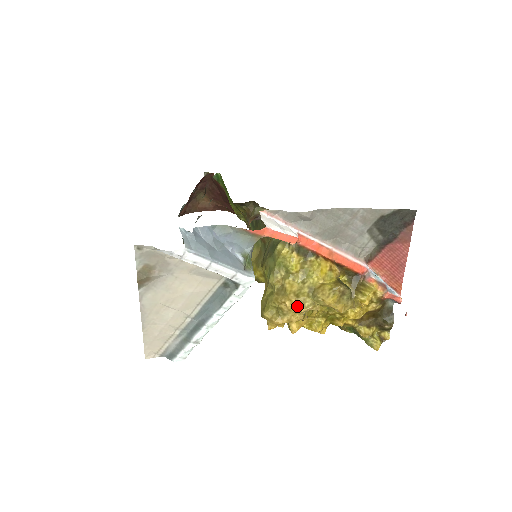
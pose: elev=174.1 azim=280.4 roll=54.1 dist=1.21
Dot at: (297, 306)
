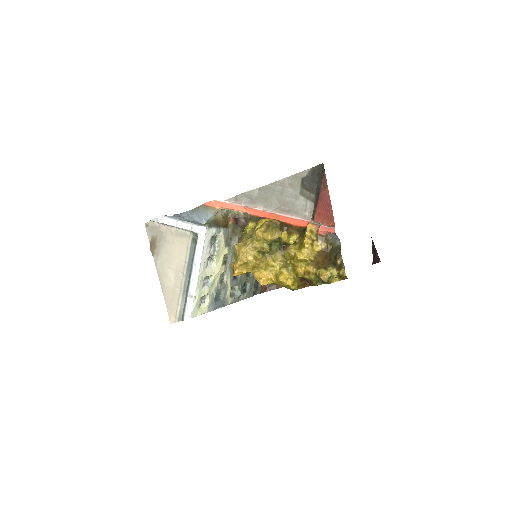
Dot at: (242, 246)
